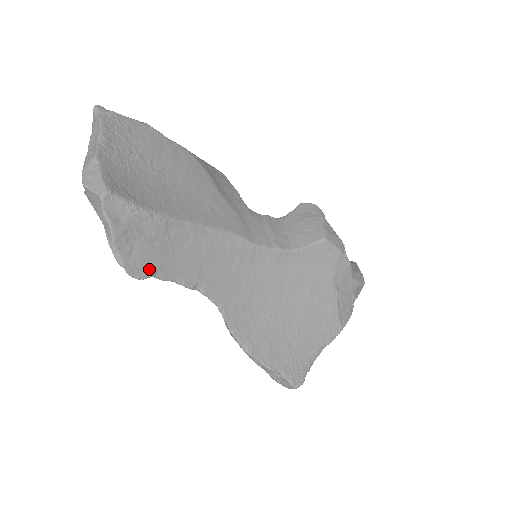
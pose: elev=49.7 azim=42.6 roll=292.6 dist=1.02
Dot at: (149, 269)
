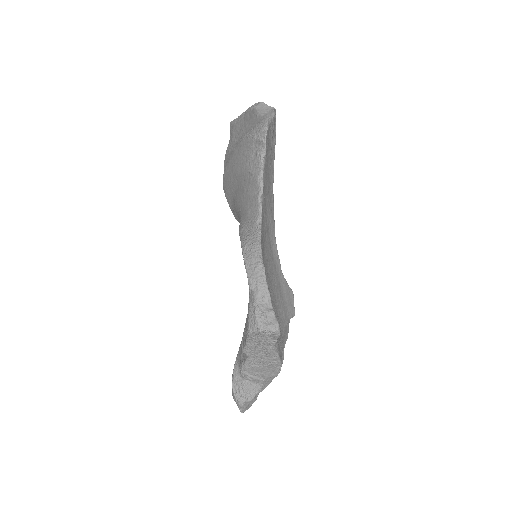
Dot at: (267, 150)
